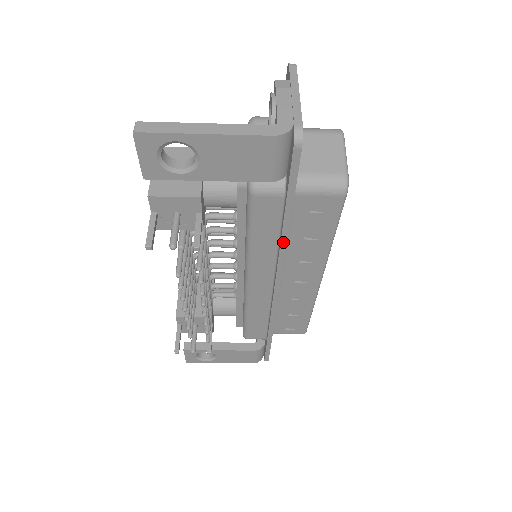
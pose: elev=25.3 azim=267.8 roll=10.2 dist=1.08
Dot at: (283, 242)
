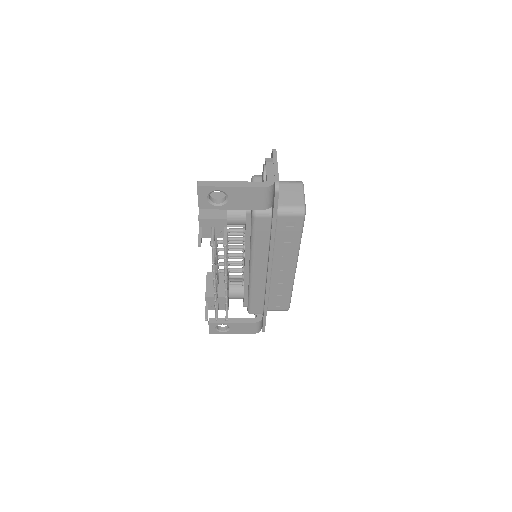
Dot at: (272, 243)
